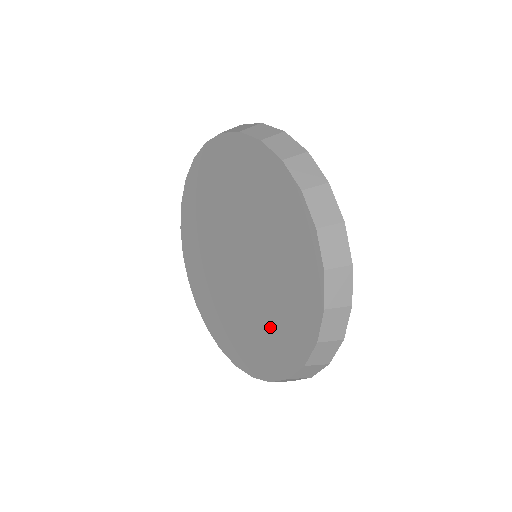
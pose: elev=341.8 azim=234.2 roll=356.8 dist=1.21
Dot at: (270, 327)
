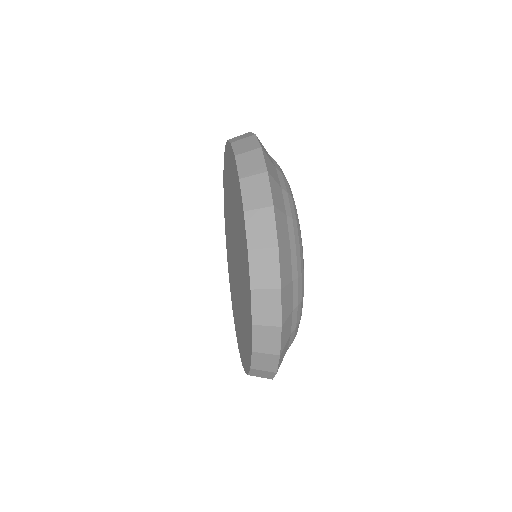
Dot at: occluded
